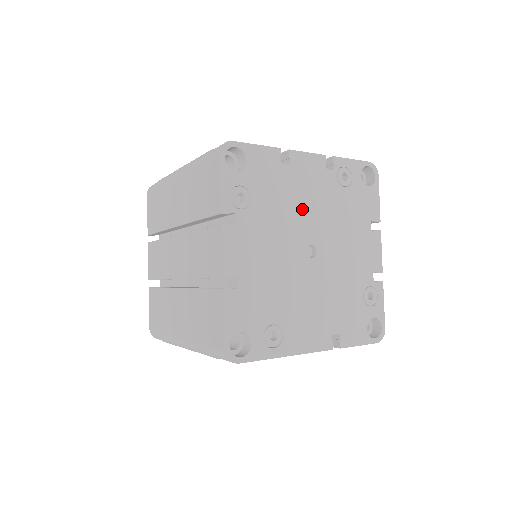
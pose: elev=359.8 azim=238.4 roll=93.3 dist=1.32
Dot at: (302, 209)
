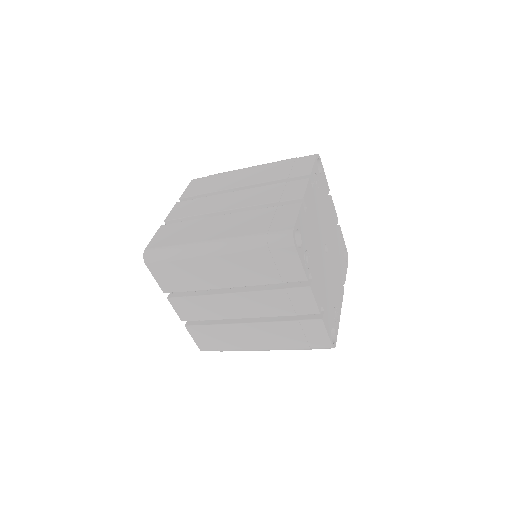
Dot at: (317, 229)
